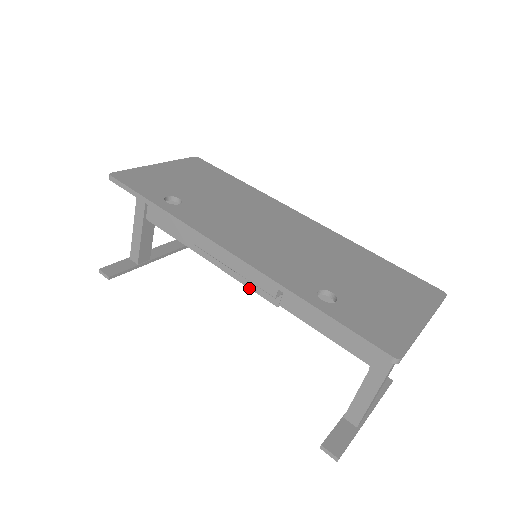
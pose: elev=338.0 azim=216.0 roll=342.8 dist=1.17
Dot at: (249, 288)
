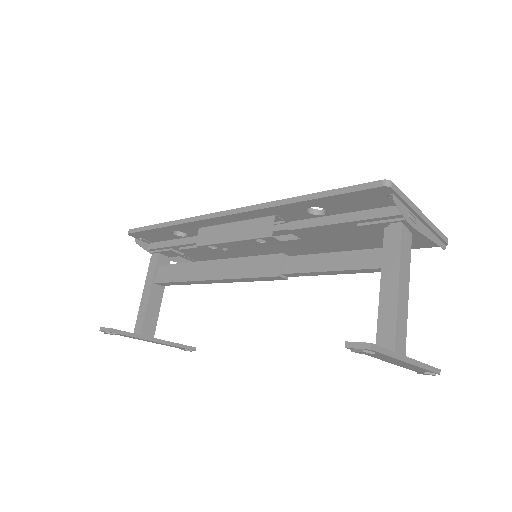
Dot at: (251, 278)
